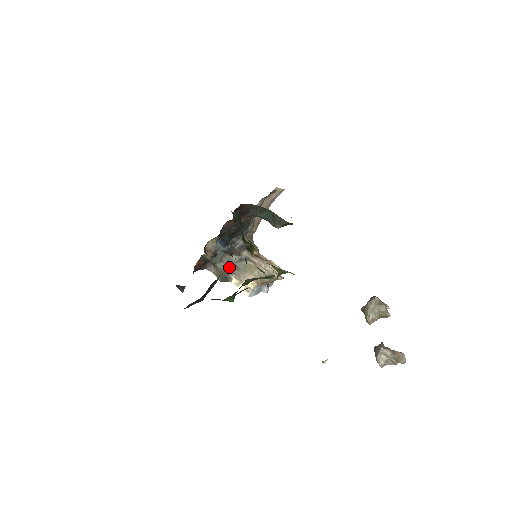
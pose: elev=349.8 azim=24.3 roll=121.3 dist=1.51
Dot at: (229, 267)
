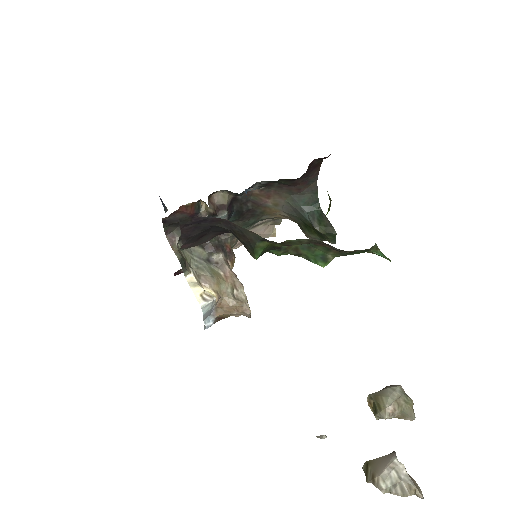
Dot at: (190, 259)
